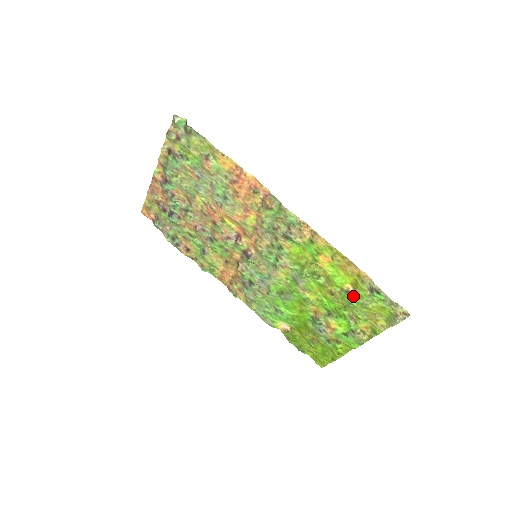
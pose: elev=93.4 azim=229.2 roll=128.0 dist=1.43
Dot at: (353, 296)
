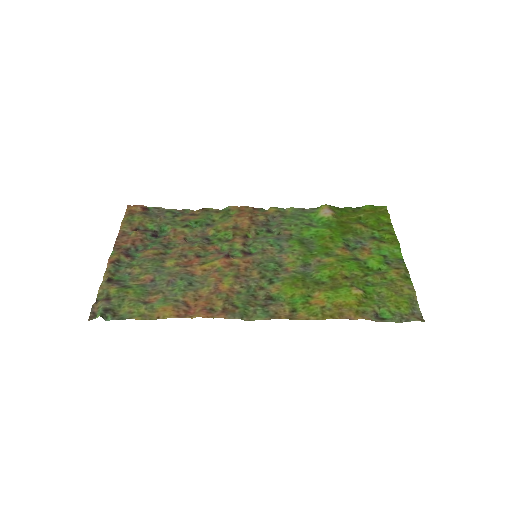
Dot at: (365, 292)
